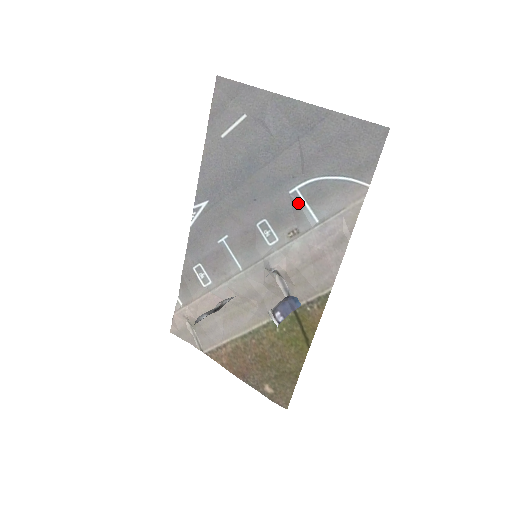
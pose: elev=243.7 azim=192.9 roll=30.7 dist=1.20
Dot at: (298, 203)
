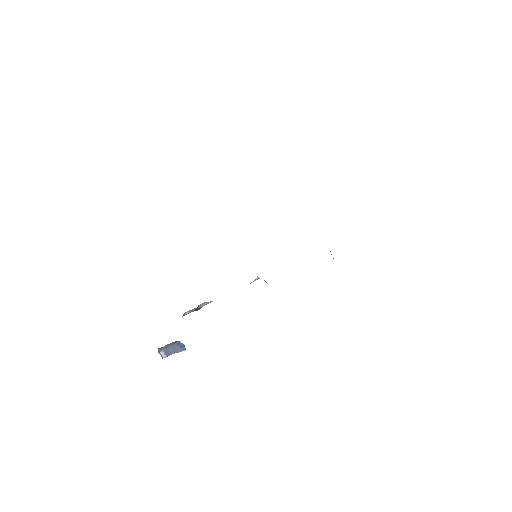
Dot at: occluded
